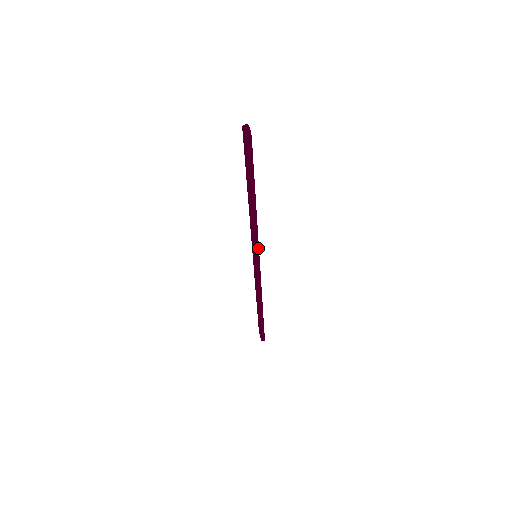
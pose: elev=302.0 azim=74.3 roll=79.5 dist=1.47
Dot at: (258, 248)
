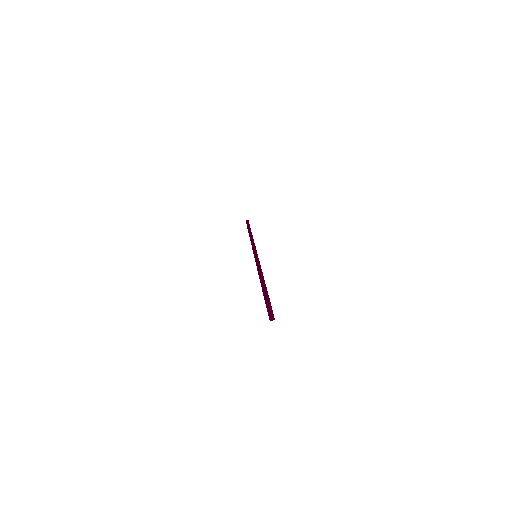
Dot at: occluded
